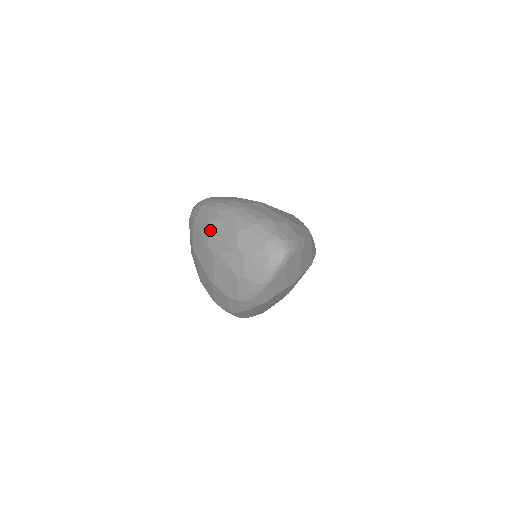
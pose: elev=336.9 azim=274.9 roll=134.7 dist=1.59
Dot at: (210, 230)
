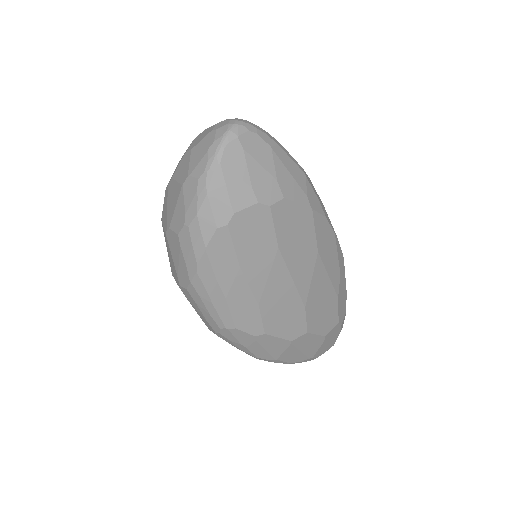
Dot at: occluded
